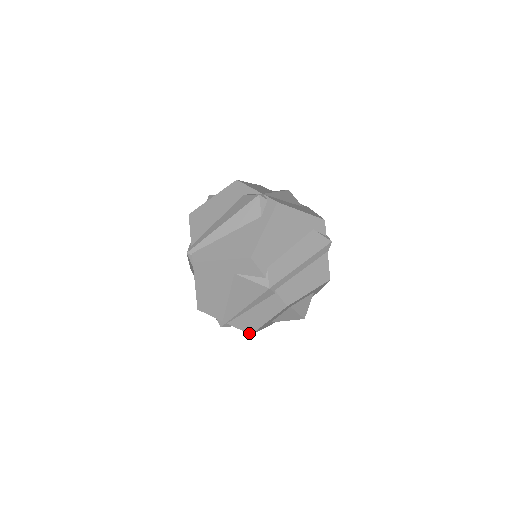
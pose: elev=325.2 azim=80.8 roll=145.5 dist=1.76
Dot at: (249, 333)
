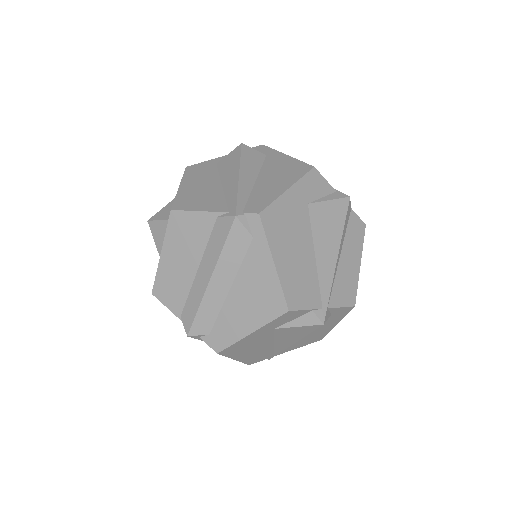
Dot at: (352, 305)
